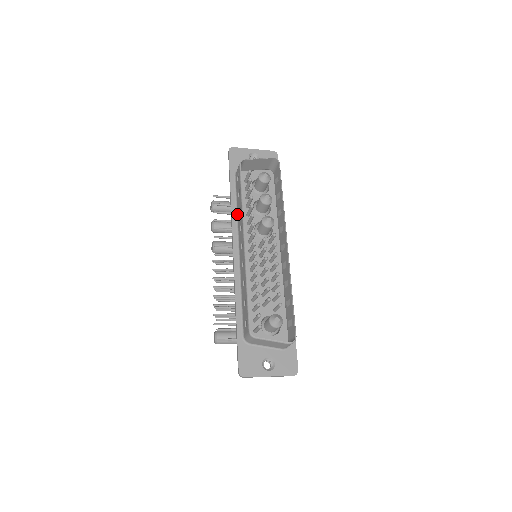
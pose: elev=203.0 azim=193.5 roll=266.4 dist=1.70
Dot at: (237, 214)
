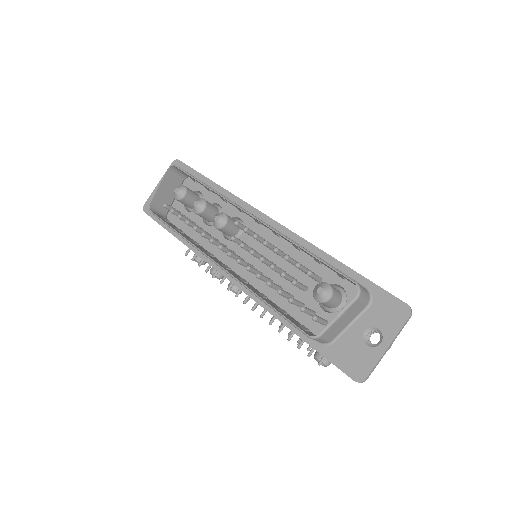
Dot at: occluded
